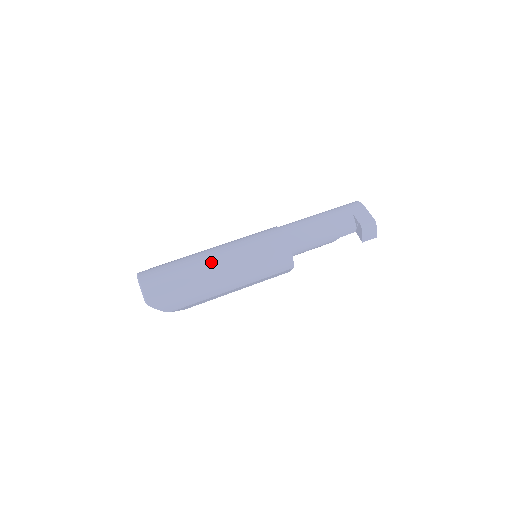
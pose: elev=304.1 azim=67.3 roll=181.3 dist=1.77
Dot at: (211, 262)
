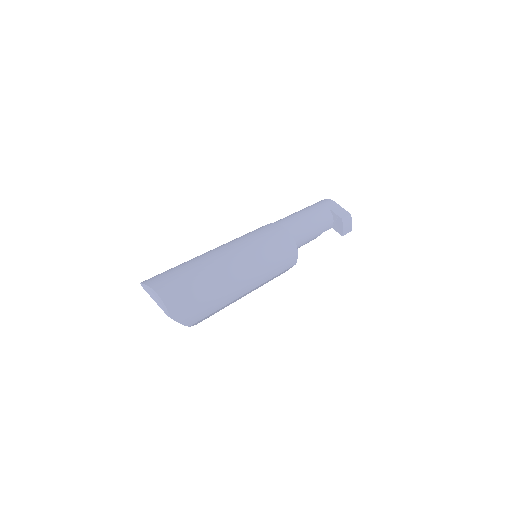
Dot at: (227, 261)
